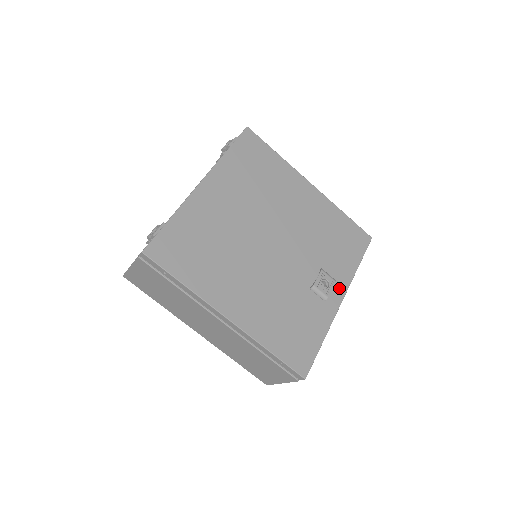
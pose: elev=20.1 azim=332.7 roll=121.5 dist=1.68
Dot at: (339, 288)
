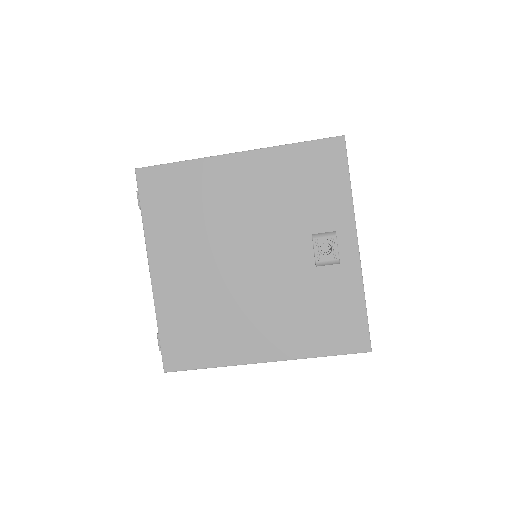
Dot at: (345, 235)
